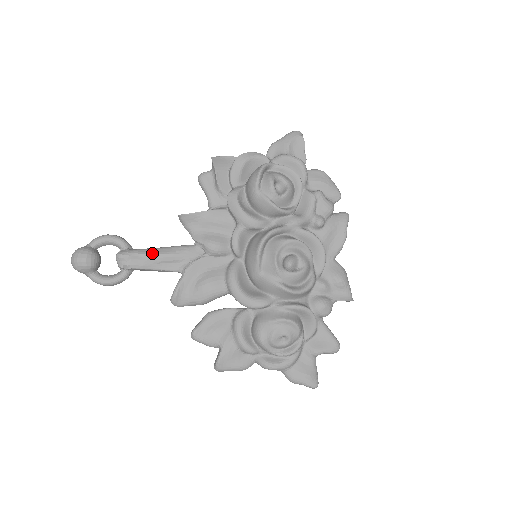
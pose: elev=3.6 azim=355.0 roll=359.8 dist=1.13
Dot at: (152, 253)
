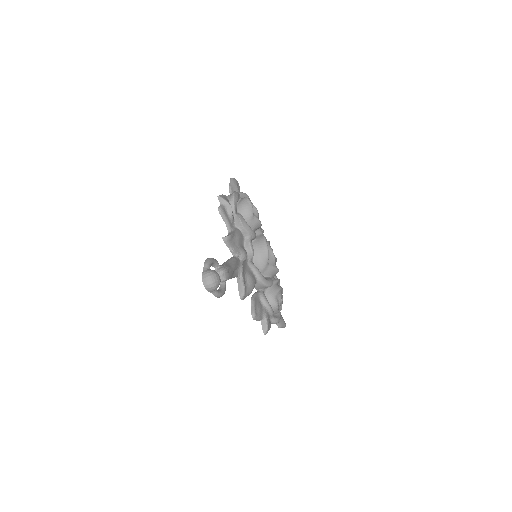
Dot at: (230, 265)
